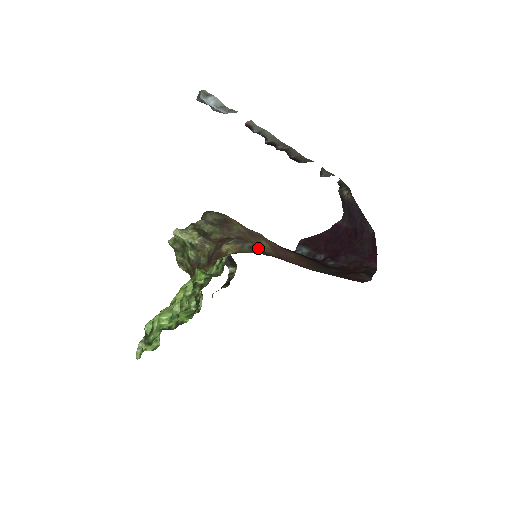
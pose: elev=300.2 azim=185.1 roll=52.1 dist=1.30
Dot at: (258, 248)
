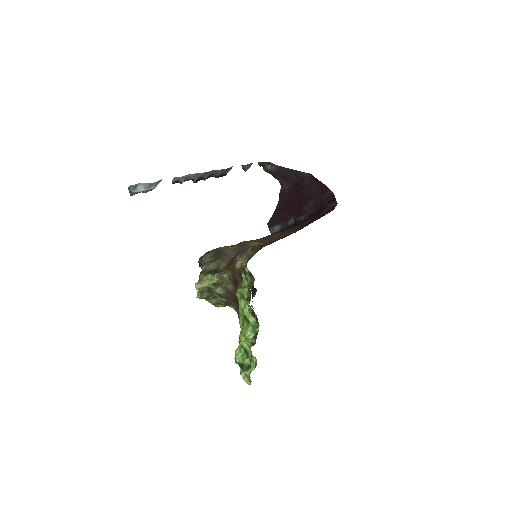
Dot at: (257, 246)
